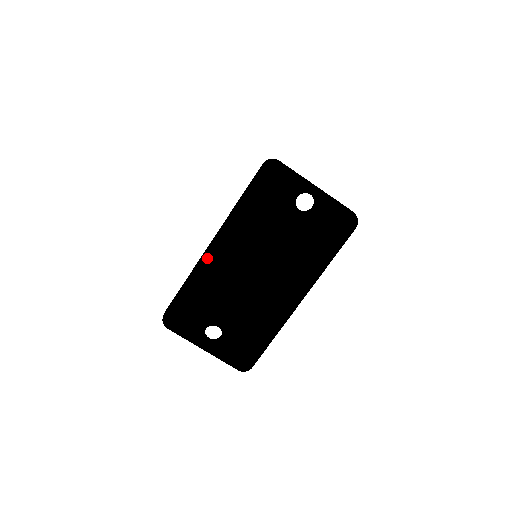
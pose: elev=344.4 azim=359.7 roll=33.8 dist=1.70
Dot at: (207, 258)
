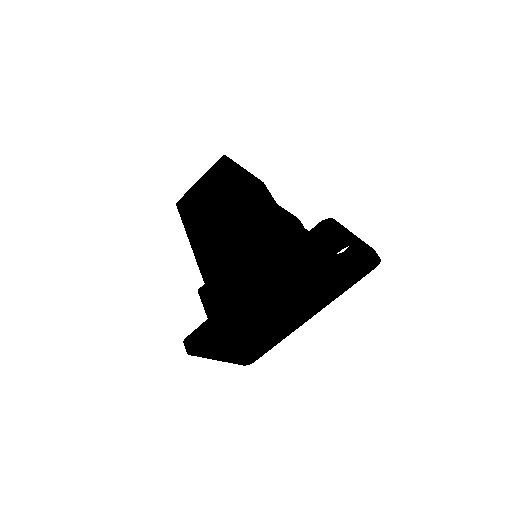
Dot at: (245, 305)
